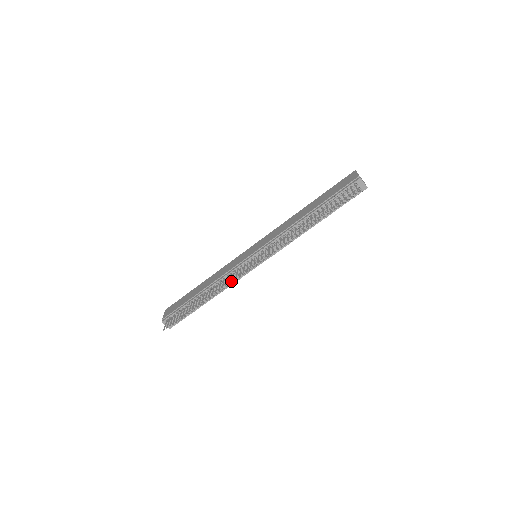
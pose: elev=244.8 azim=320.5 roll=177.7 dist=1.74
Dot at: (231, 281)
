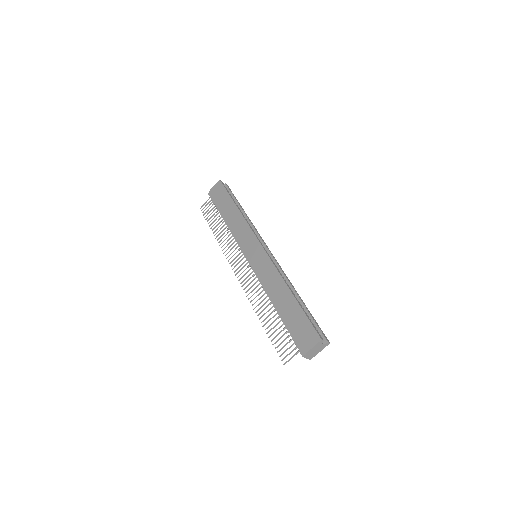
Dot at: occluded
